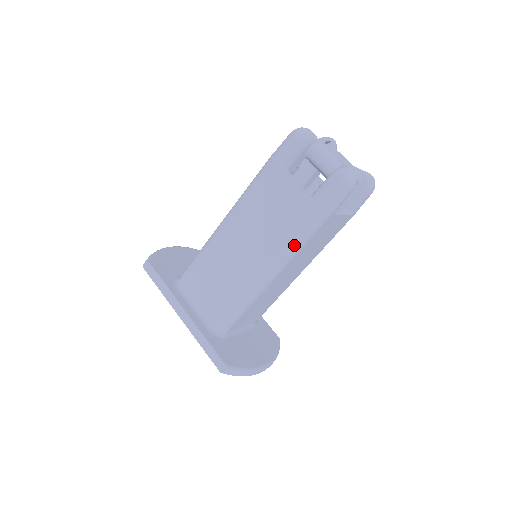
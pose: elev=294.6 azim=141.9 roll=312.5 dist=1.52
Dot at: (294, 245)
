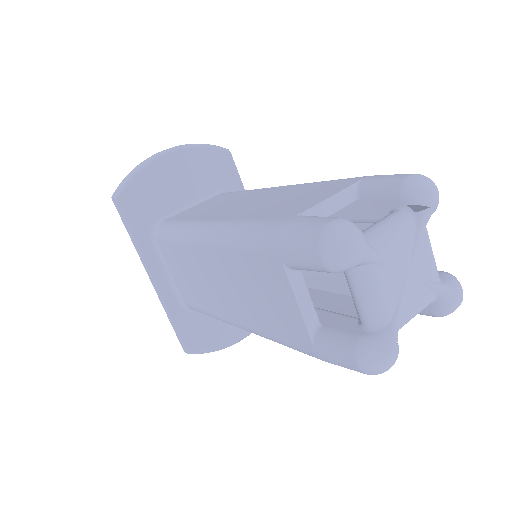
Dot at: occluded
